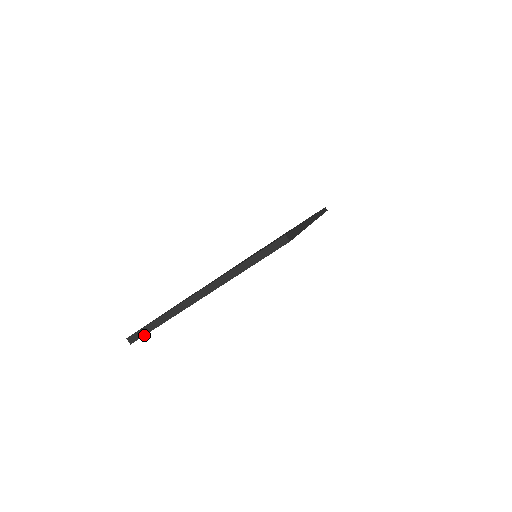
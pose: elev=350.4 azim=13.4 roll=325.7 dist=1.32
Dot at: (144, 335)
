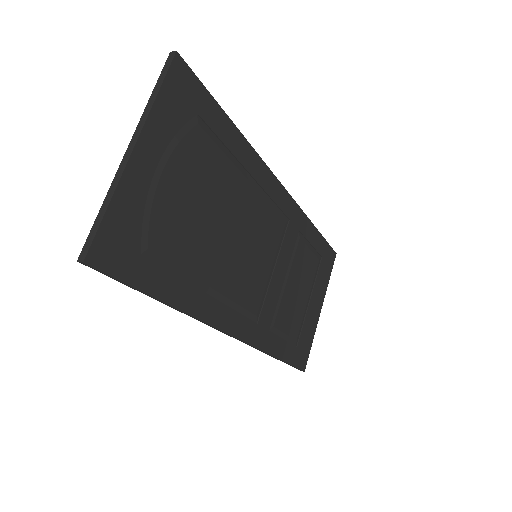
Dot at: (93, 238)
